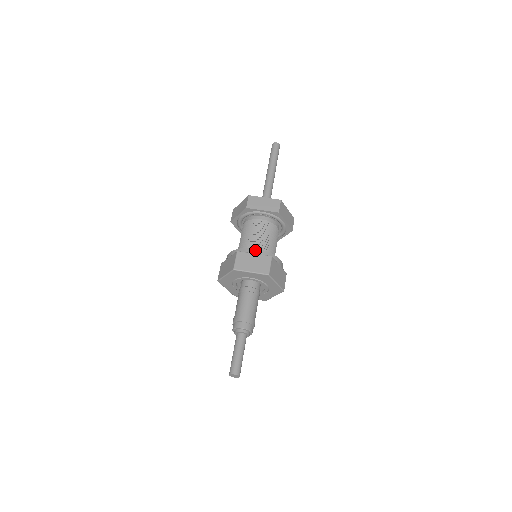
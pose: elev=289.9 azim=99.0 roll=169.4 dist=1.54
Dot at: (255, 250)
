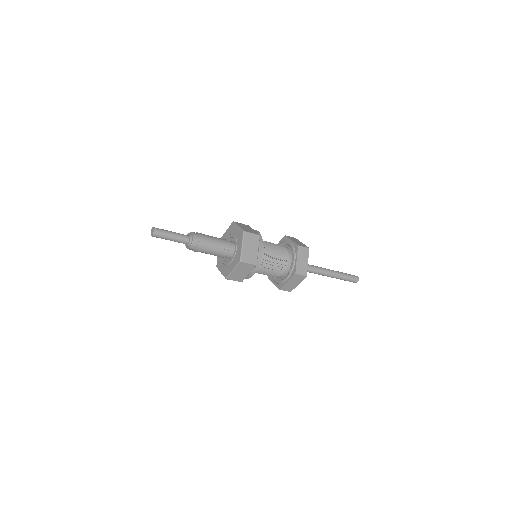
Dot at: (257, 231)
